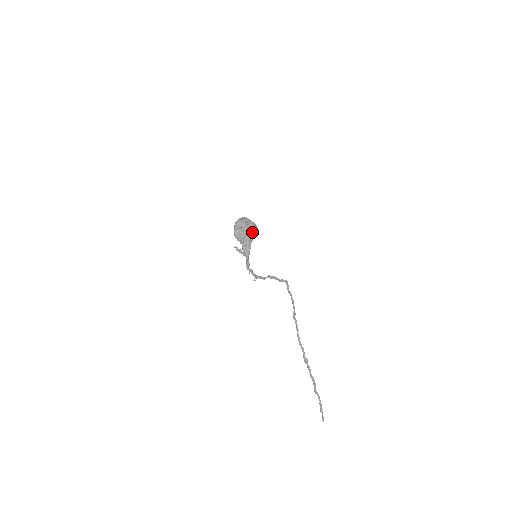
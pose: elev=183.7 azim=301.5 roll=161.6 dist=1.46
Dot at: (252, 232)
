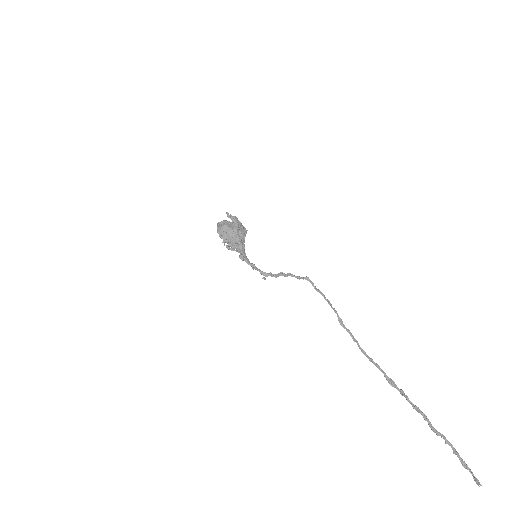
Dot at: (236, 224)
